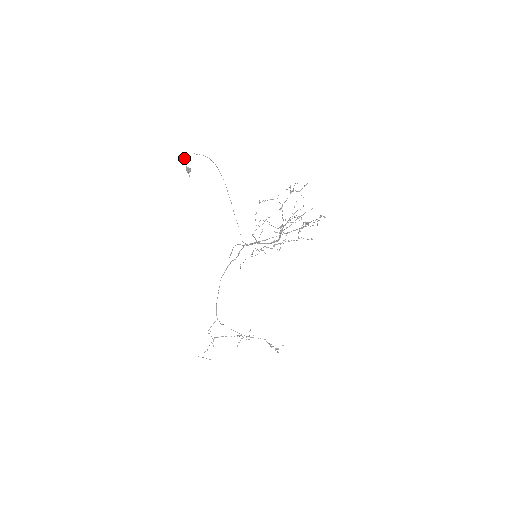
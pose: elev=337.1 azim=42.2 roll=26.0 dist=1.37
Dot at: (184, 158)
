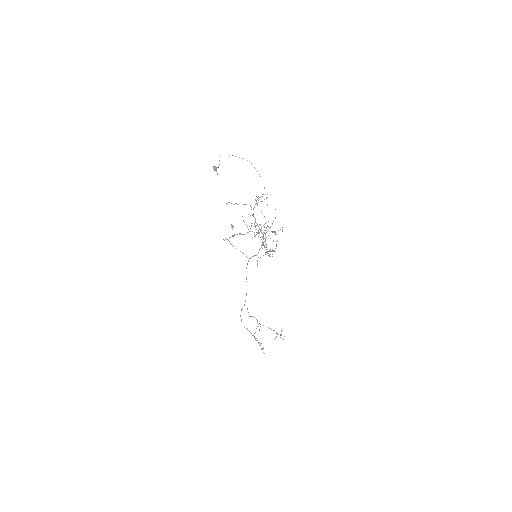
Dot at: occluded
